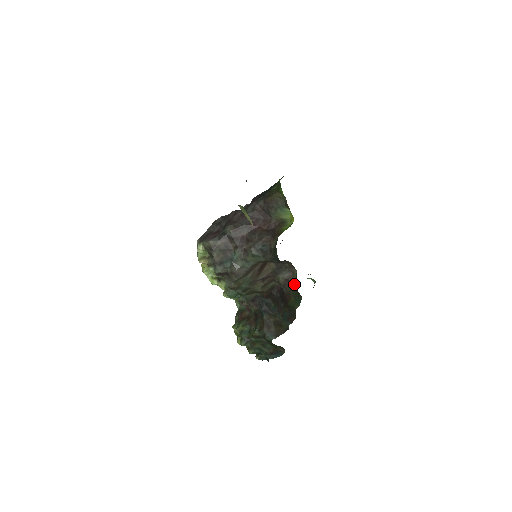
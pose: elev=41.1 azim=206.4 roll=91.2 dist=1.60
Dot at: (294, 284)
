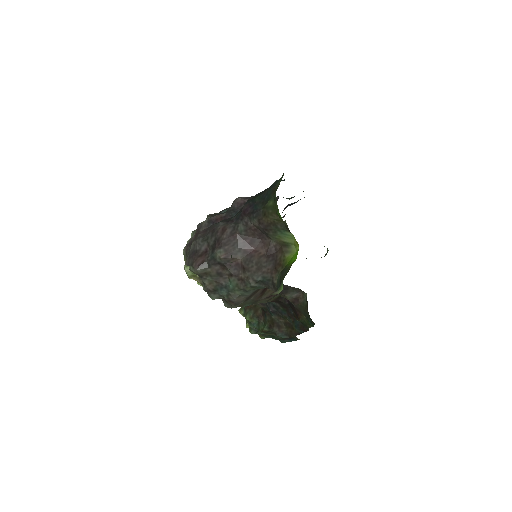
Dot at: (305, 307)
